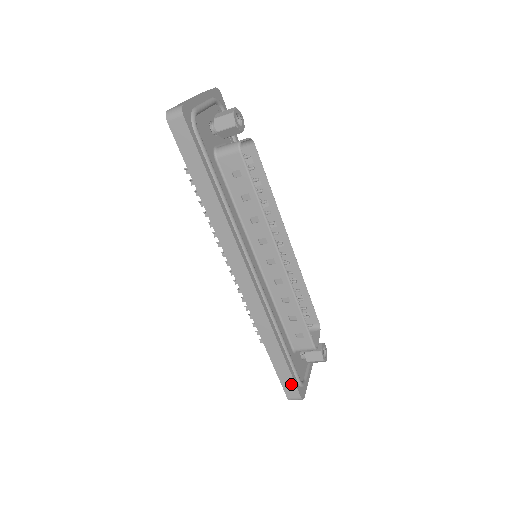
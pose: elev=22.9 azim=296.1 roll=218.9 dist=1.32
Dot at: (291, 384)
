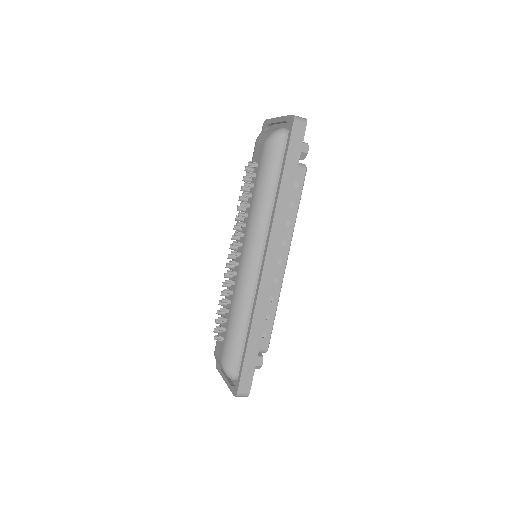
Dot at: (249, 377)
